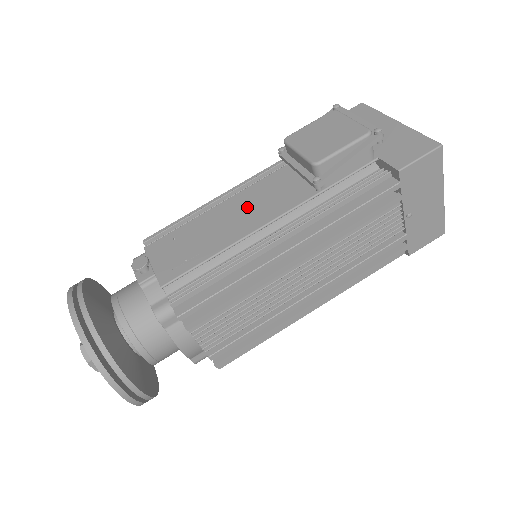
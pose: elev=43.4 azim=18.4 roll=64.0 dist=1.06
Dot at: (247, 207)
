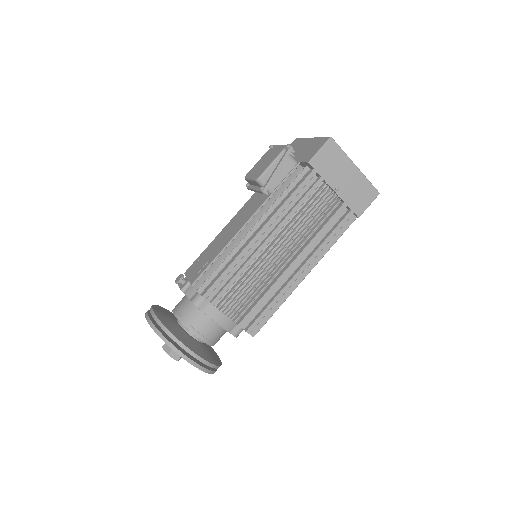
Dot at: (234, 224)
